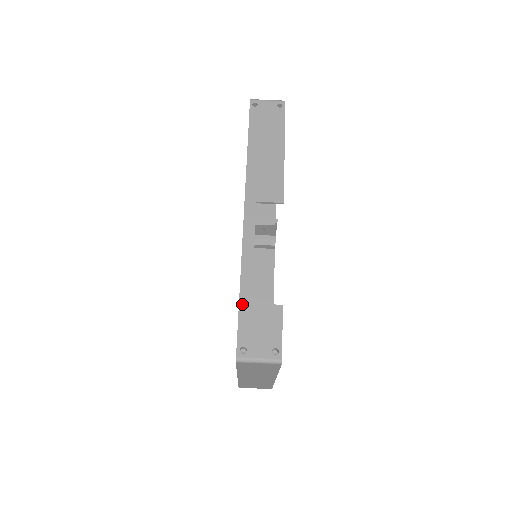
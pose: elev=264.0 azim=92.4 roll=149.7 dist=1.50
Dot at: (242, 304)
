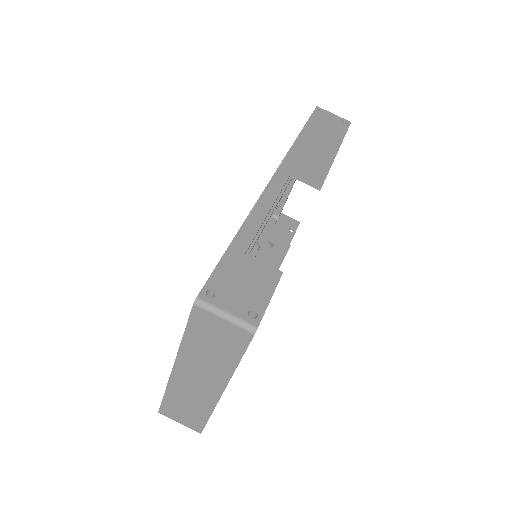
Dot at: (232, 248)
